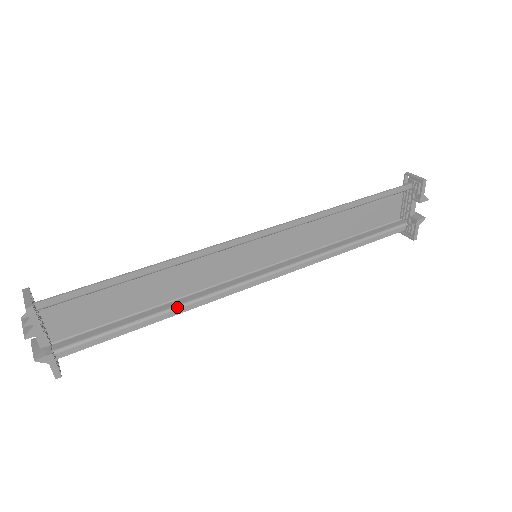
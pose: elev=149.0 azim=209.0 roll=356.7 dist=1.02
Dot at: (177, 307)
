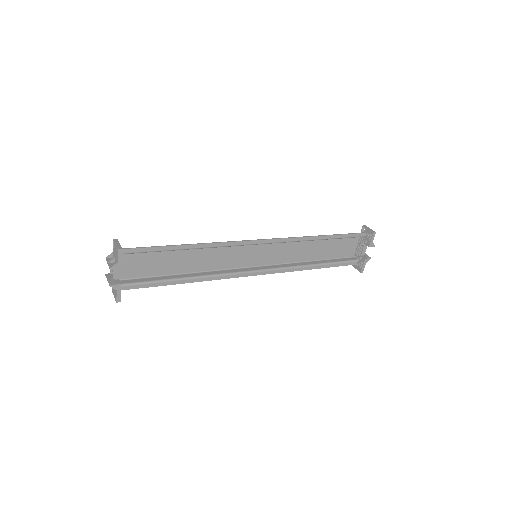
Dot at: (199, 277)
